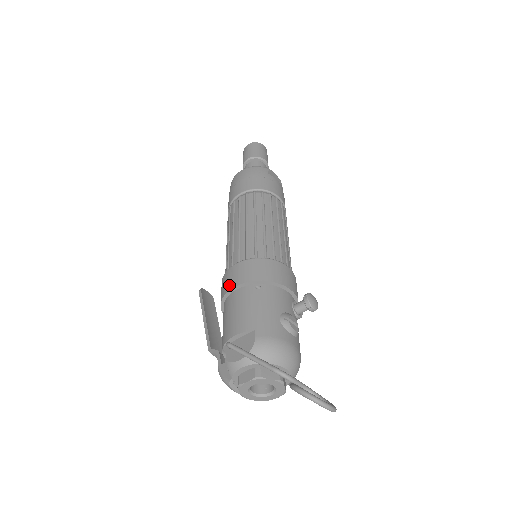
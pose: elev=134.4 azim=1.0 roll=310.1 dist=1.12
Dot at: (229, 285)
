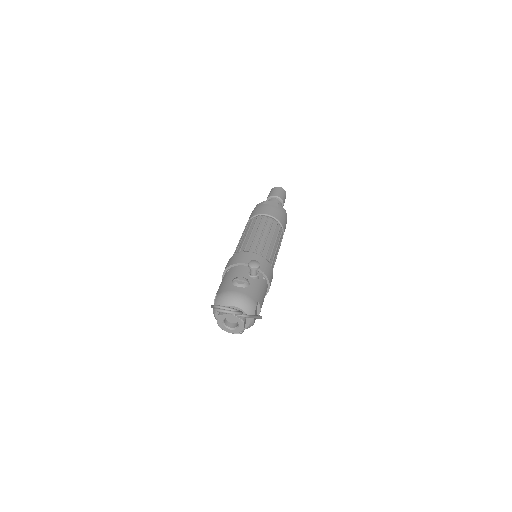
Dot at: occluded
